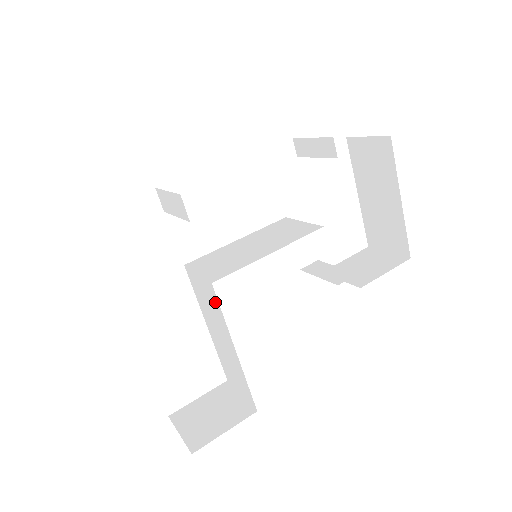
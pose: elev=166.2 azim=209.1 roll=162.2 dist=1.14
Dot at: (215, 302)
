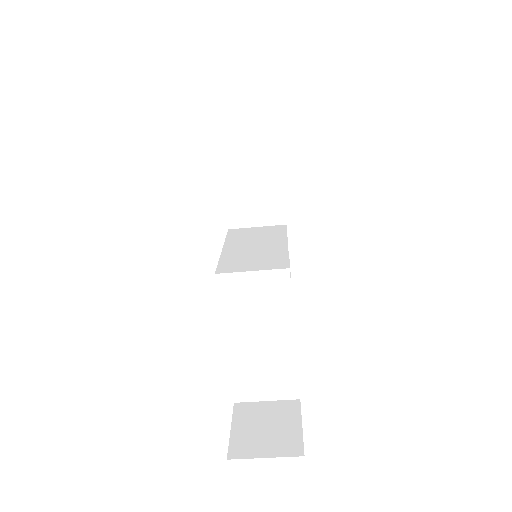
Dot at: (281, 292)
